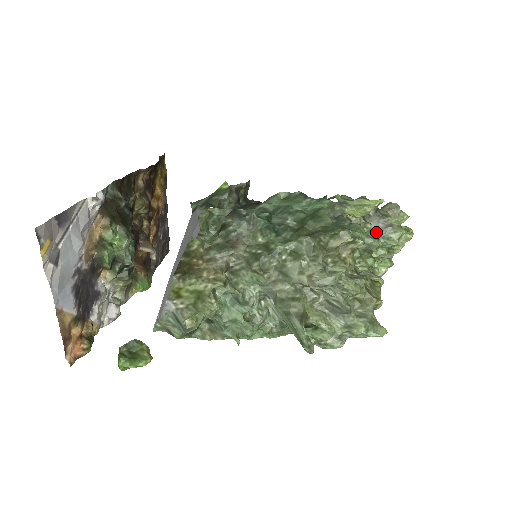
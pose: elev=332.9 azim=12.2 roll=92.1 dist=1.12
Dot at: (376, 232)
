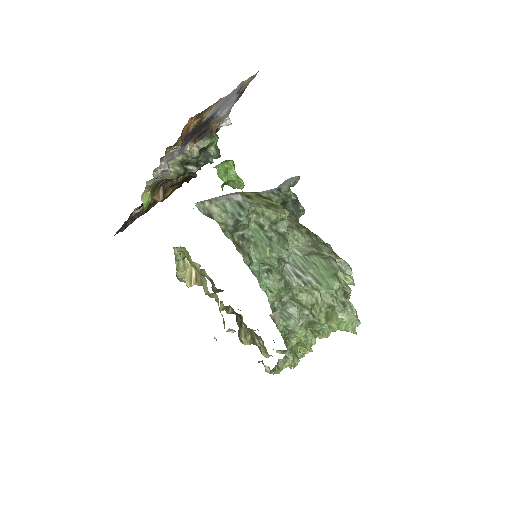
Dot at: occluded
